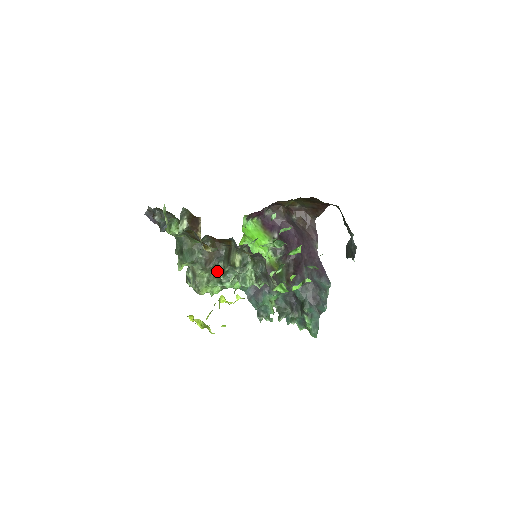
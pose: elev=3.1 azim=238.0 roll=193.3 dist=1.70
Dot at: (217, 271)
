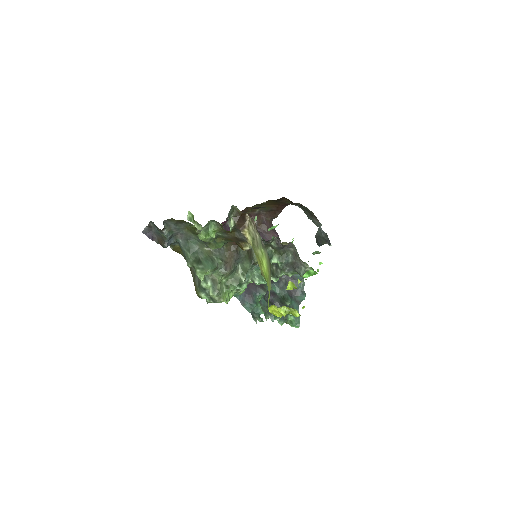
Dot at: (236, 274)
